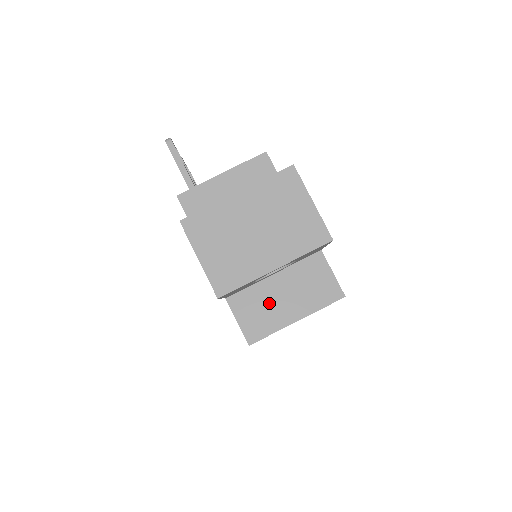
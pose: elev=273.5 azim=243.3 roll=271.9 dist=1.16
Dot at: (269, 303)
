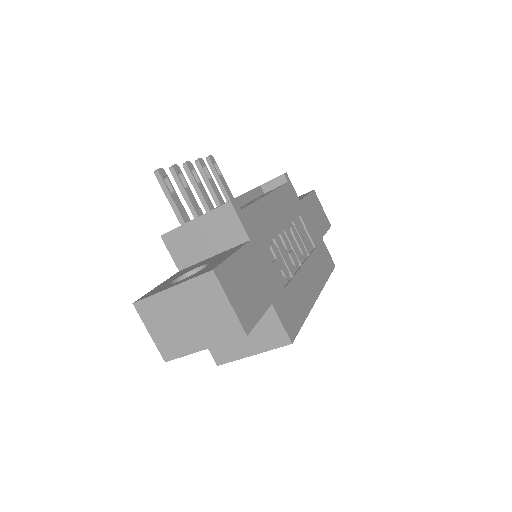
Dot at: occluded
